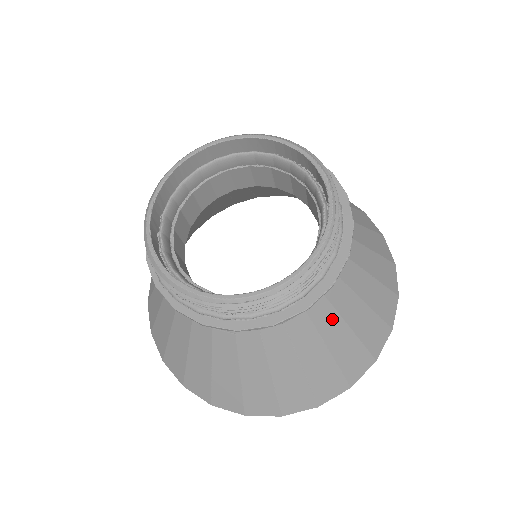
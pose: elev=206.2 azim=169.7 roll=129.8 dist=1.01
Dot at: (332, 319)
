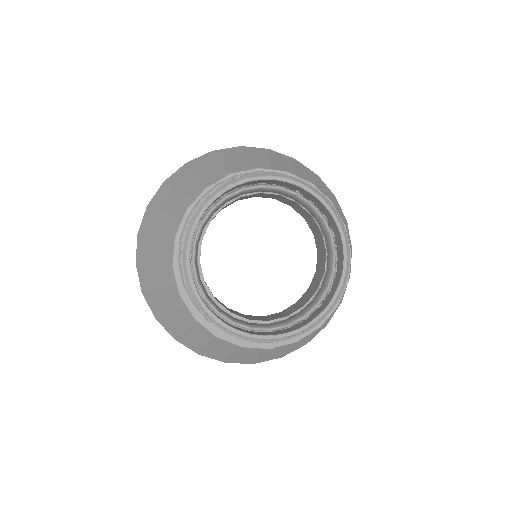
Dot at: occluded
